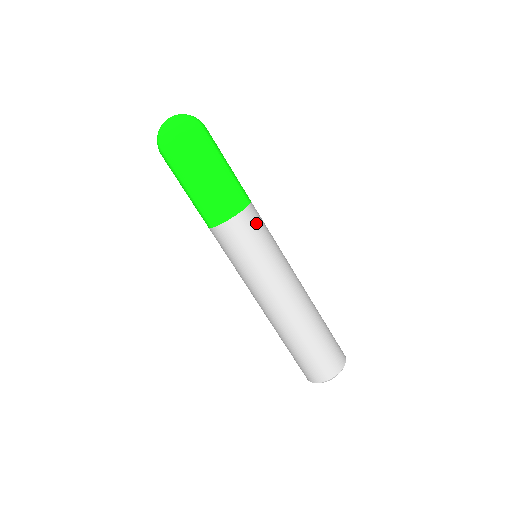
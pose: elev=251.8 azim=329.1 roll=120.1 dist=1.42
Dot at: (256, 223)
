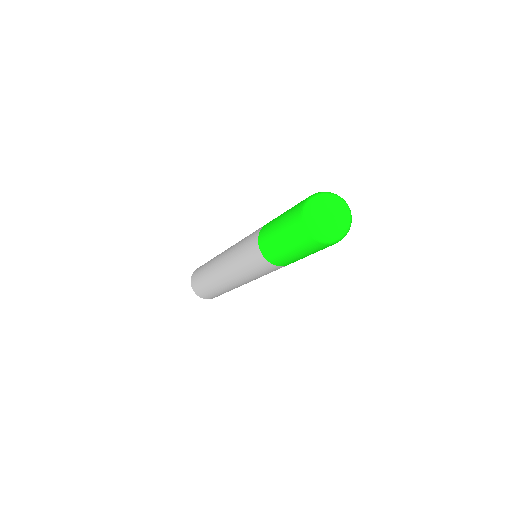
Dot at: occluded
